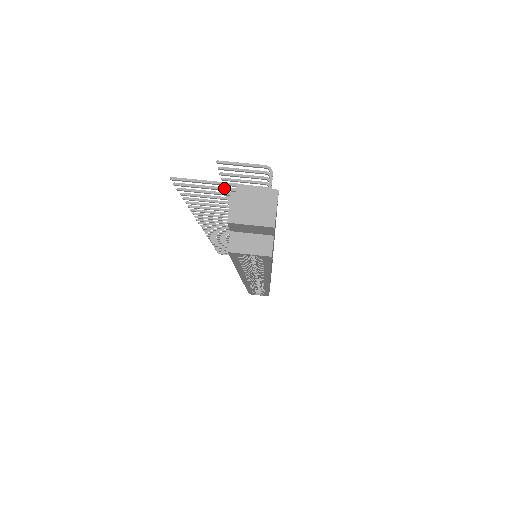
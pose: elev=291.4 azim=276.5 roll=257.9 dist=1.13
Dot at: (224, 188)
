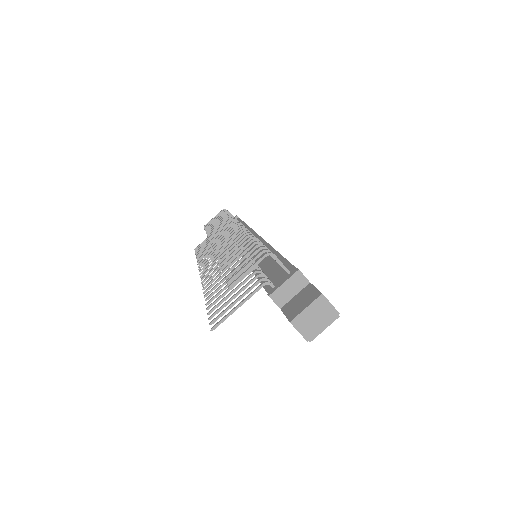
Dot at: (246, 292)
